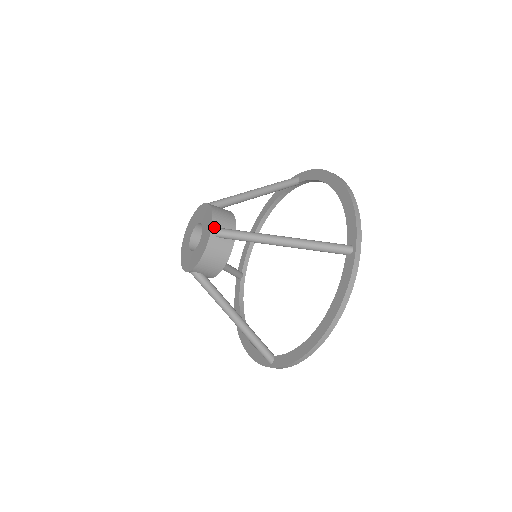
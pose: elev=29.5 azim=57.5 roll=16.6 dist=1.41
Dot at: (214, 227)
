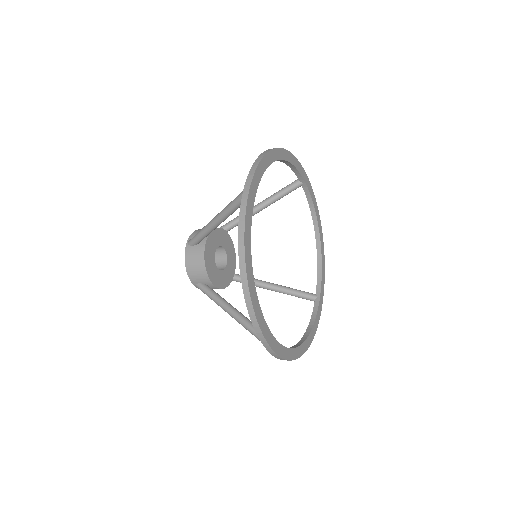
Dot at: (195, 284)
